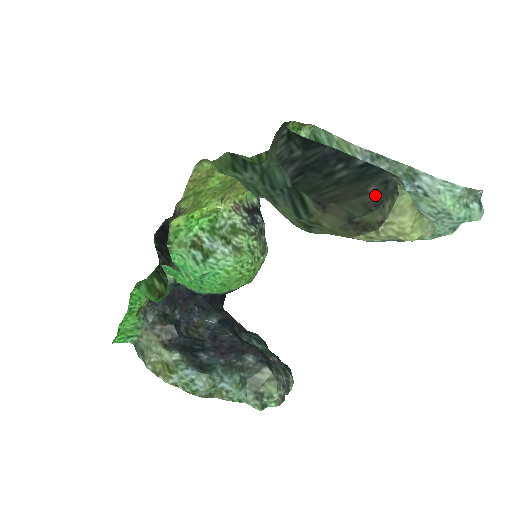
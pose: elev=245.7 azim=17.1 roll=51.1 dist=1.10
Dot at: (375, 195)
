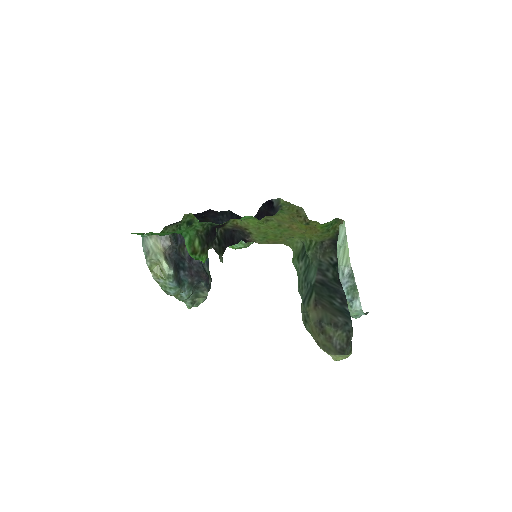
Dot at: (338, 321)
